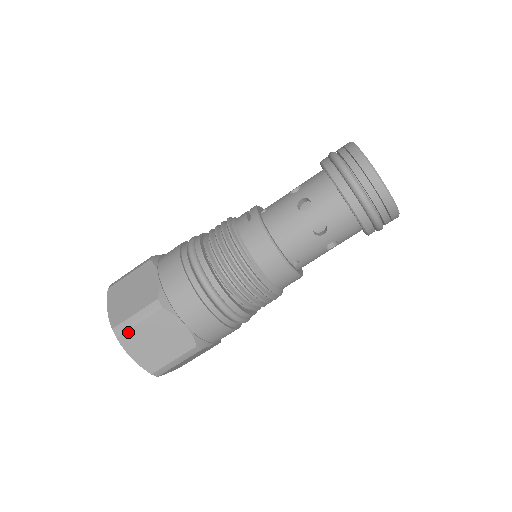
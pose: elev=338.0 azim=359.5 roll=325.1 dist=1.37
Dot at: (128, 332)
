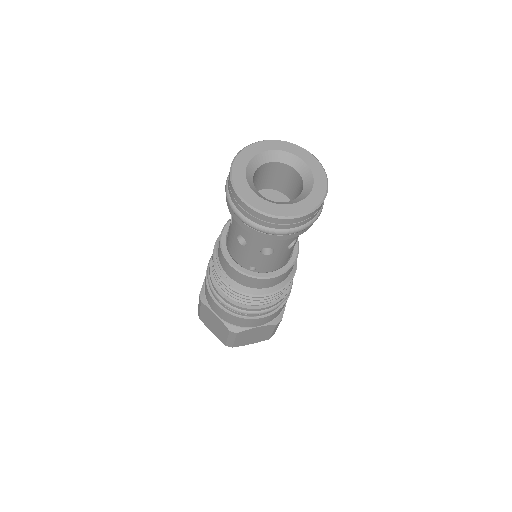
Dot at: (200, 316)
